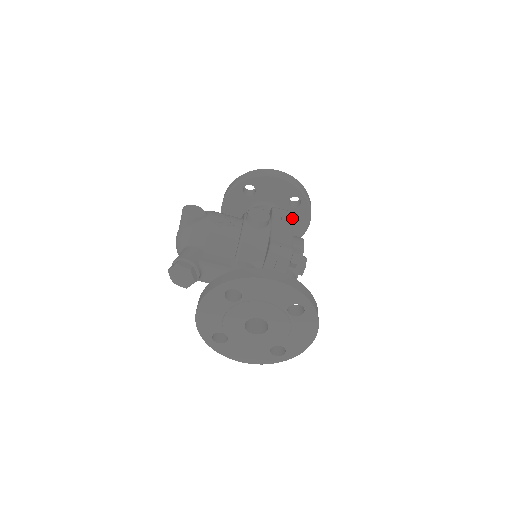
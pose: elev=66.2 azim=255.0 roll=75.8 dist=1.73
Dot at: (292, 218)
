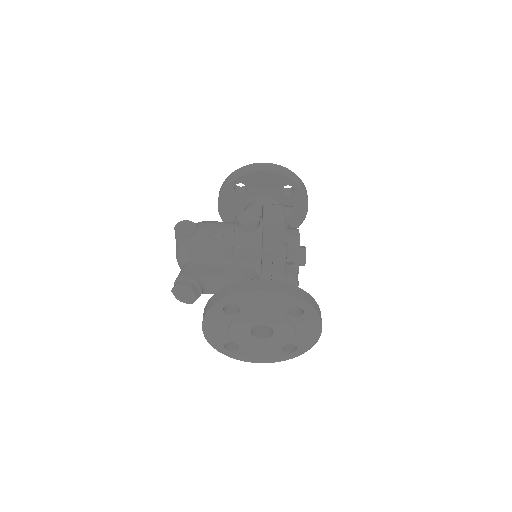
Dot at: (284, 212)
